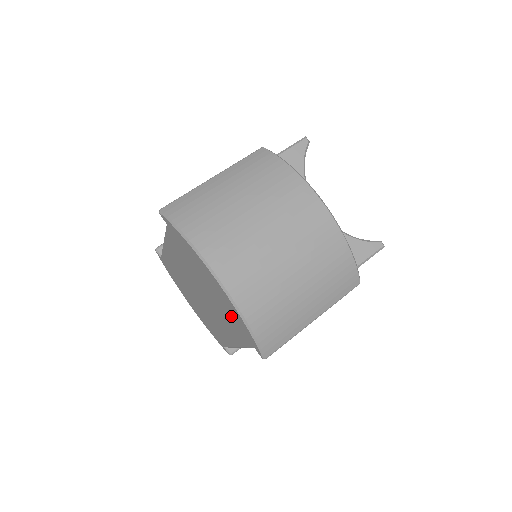
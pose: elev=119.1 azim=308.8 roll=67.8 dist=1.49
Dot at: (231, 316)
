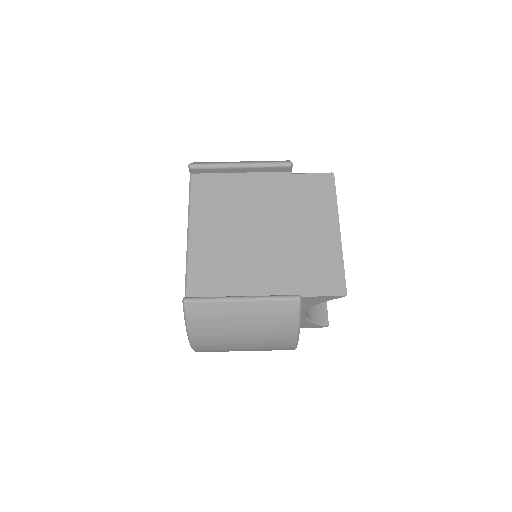
Dot at: occluded
